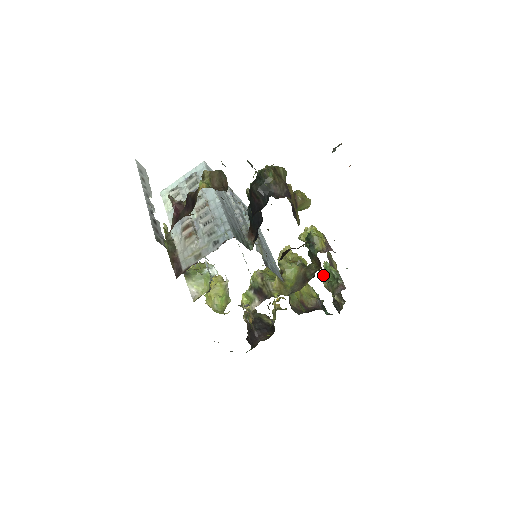
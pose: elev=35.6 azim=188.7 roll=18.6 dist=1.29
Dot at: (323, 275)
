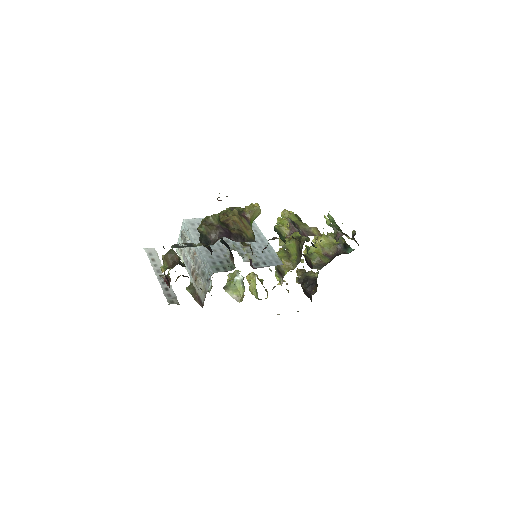
Dot at: occluded
